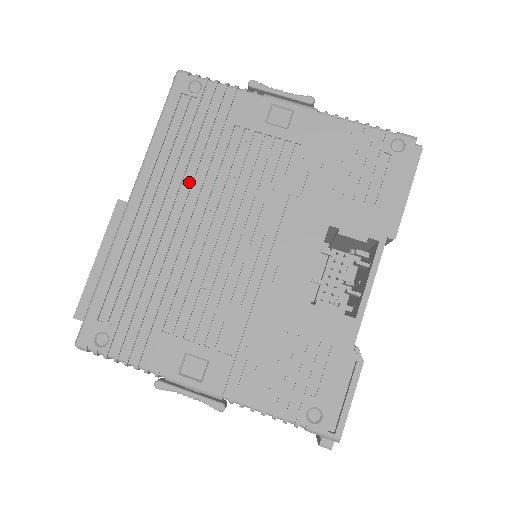
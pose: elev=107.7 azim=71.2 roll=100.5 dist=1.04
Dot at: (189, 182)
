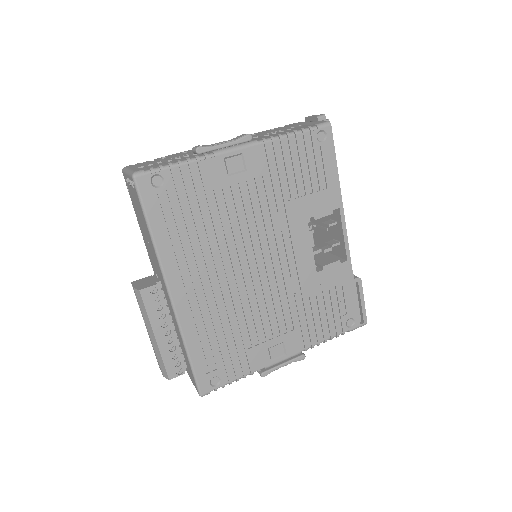
Dot at: (203, 254)
